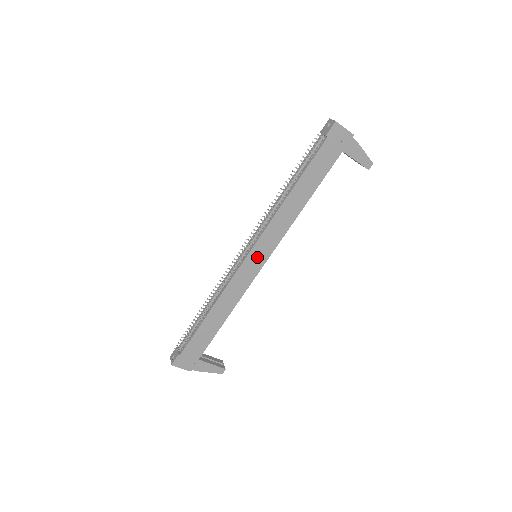
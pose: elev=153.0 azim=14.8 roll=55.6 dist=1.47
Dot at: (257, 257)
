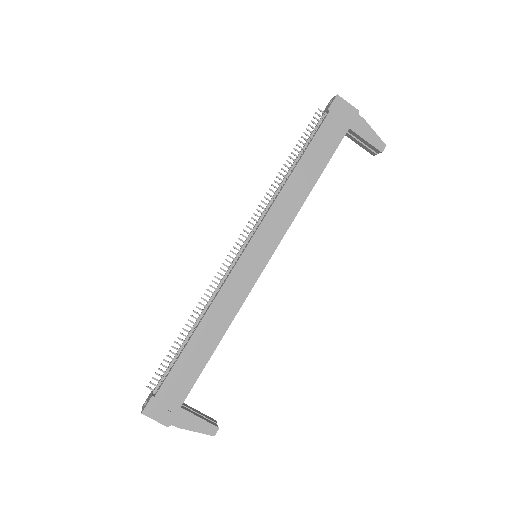
Dot at: (257, 253)
